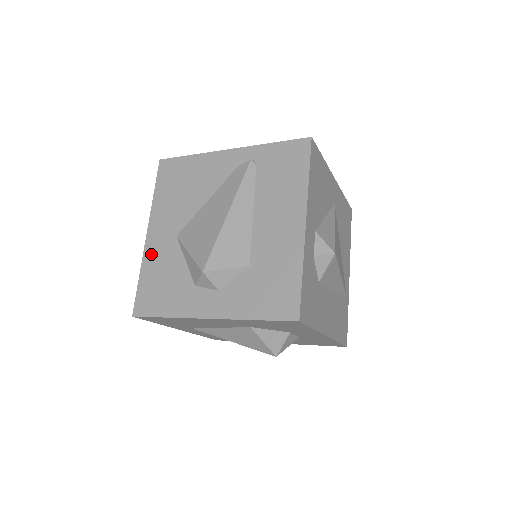
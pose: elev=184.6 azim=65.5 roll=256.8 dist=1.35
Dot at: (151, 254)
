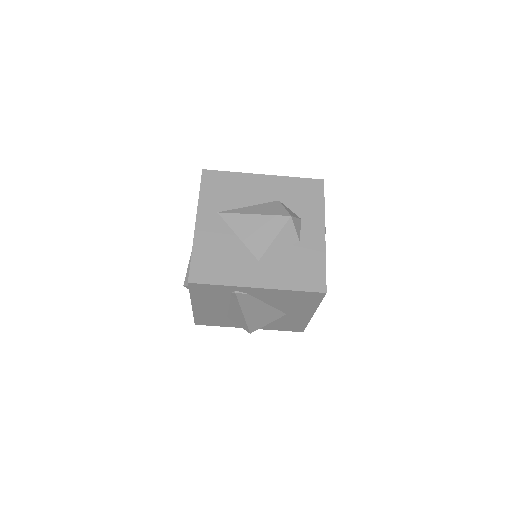
Dot at: occluded
